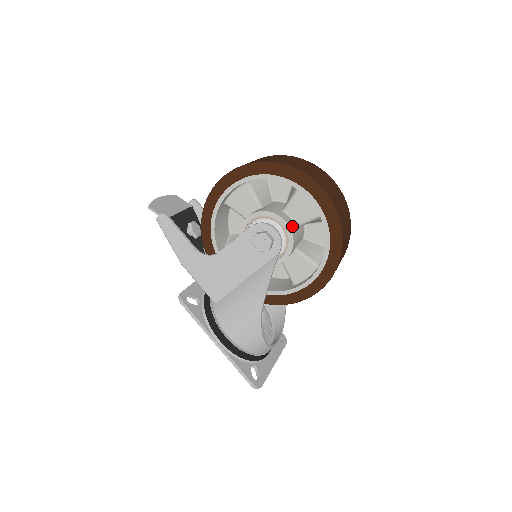
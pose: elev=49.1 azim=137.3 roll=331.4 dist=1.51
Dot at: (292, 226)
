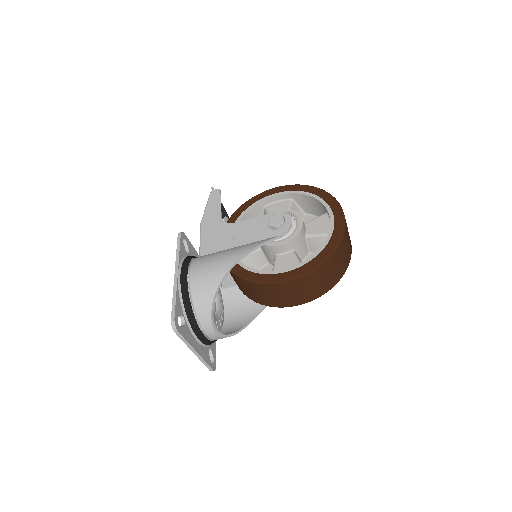
Dot at: (304, 229)
